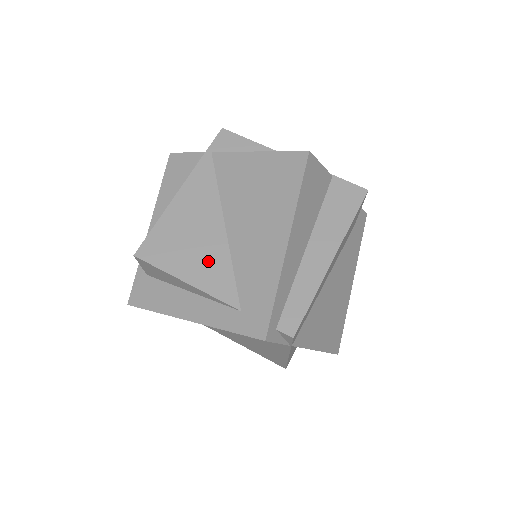
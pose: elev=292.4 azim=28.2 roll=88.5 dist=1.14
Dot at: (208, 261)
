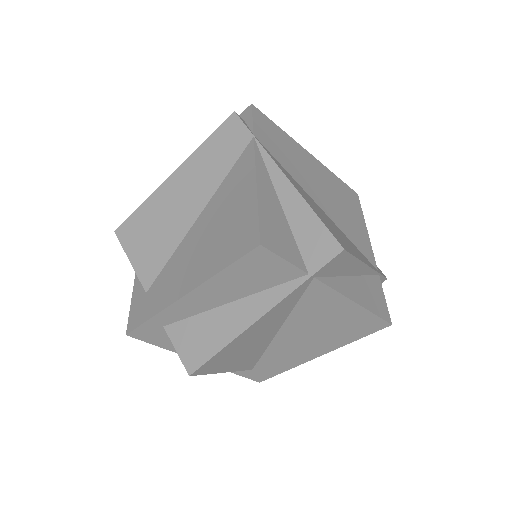
Dot at: (249, 356)
